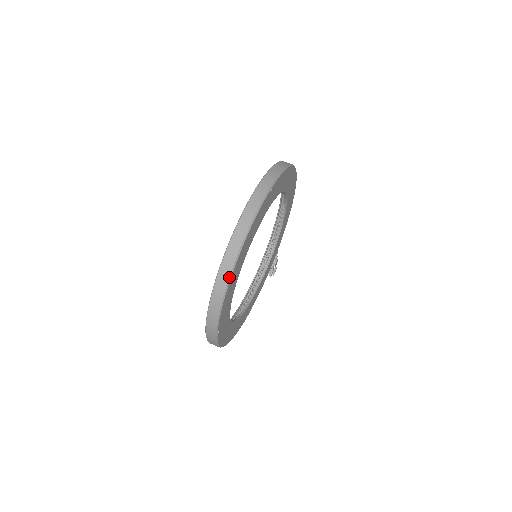
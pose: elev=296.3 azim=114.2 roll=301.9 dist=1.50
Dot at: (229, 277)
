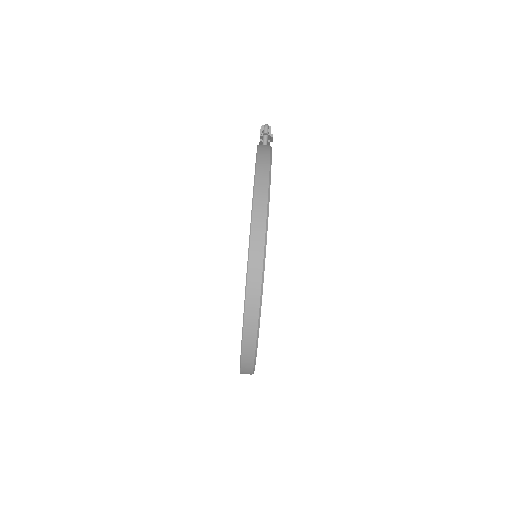
Dot at: occluded
